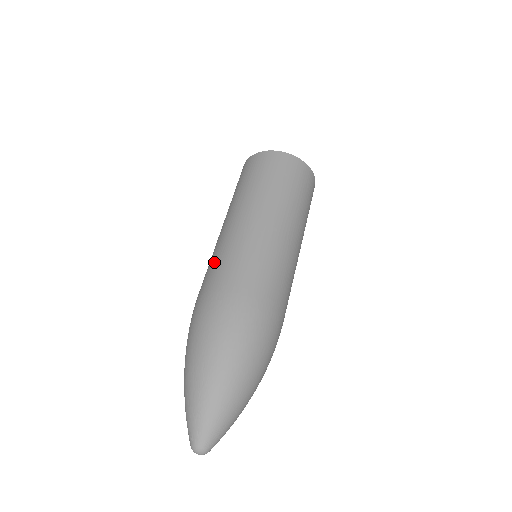
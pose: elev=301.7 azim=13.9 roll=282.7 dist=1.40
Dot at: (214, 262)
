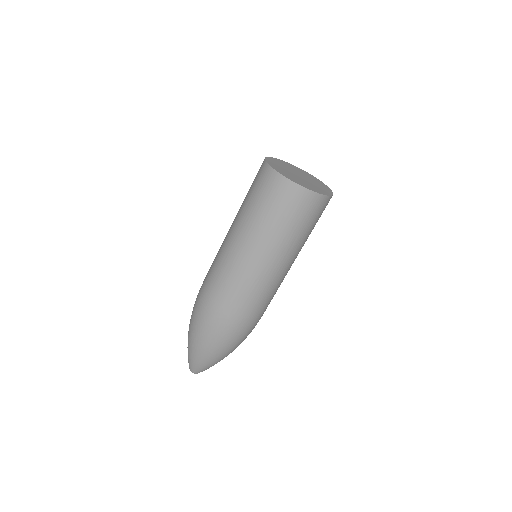
Dot at: (218, 278)
